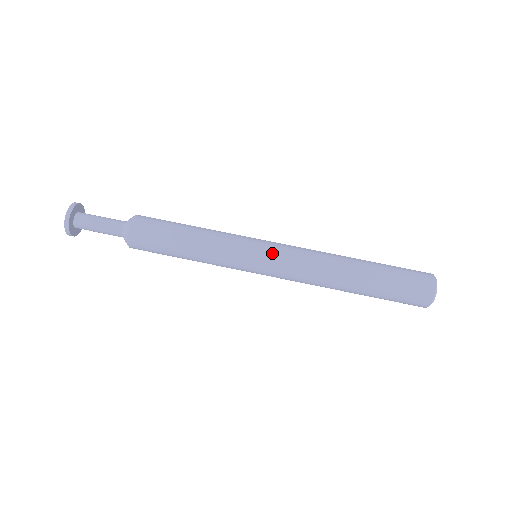
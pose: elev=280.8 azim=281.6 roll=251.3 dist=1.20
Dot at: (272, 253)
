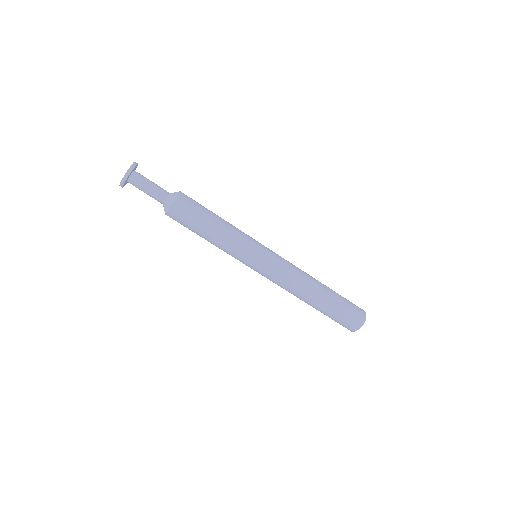
Dot at: (262, 272)
